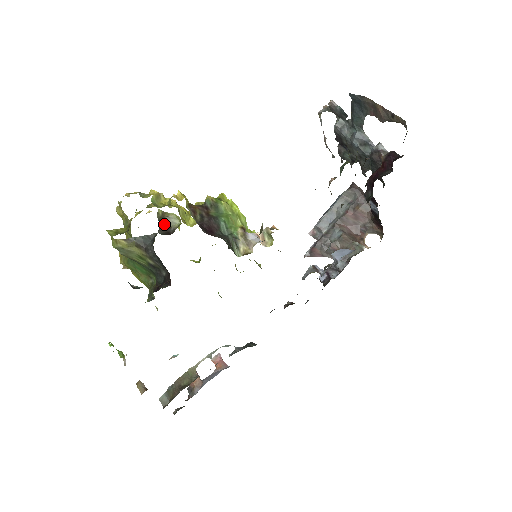
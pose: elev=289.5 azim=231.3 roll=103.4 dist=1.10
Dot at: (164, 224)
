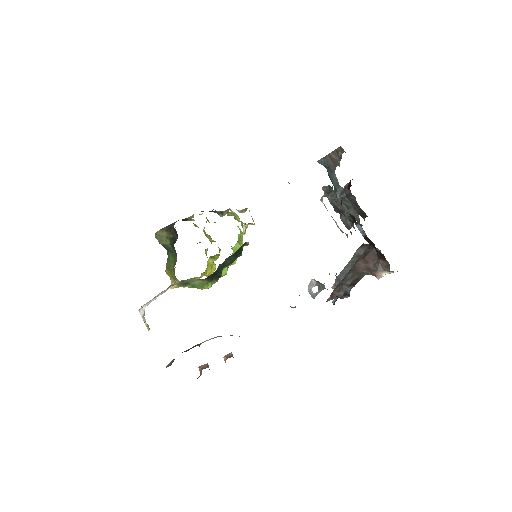
Dot at: (185, 219)
